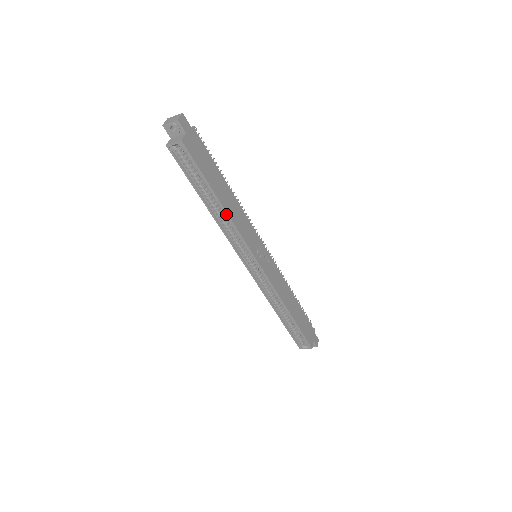
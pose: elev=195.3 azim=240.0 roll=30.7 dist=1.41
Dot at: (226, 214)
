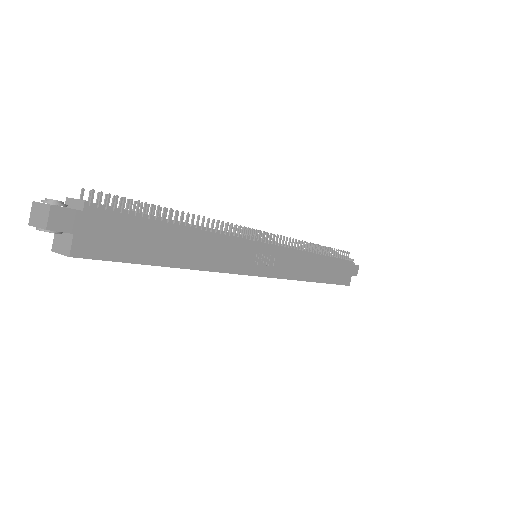
Dot at: (192, 269)
